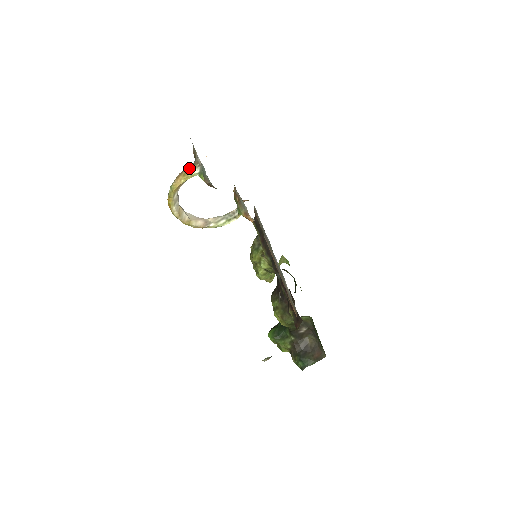
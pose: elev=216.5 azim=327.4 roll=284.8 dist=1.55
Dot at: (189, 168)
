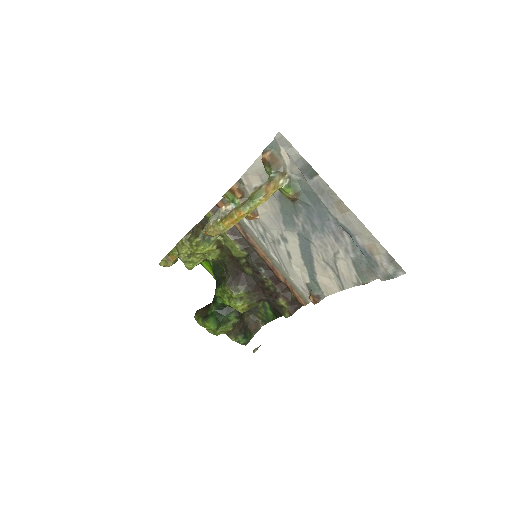
Dot at: (278, 179)
